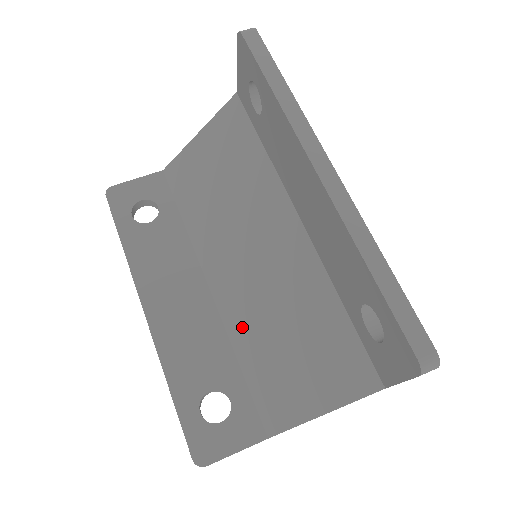
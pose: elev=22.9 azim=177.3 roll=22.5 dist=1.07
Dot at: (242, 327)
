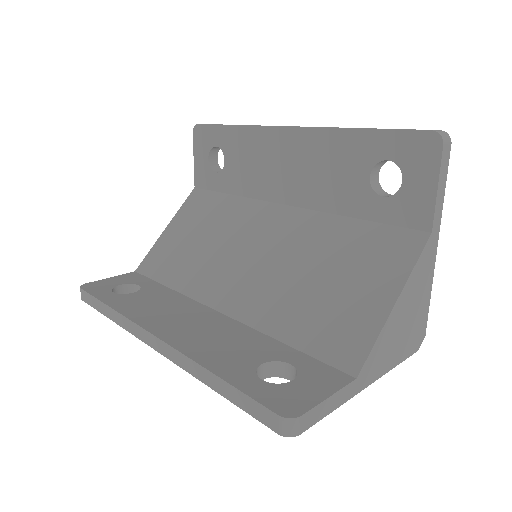
Dot at: (269, 309)
